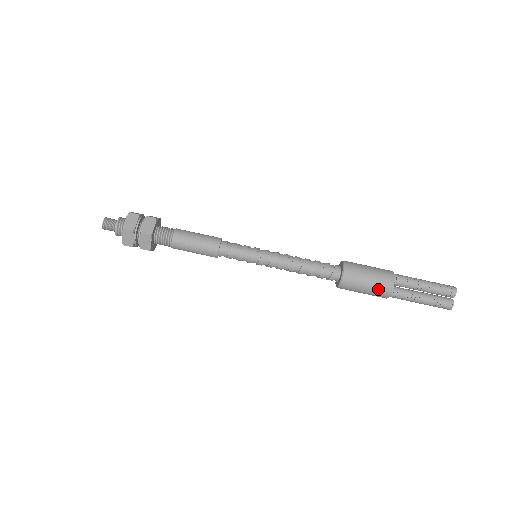
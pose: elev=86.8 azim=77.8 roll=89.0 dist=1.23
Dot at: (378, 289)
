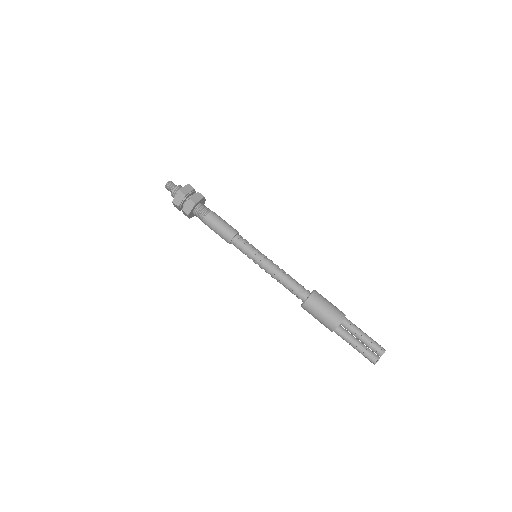
Dot at: (329, 319)
